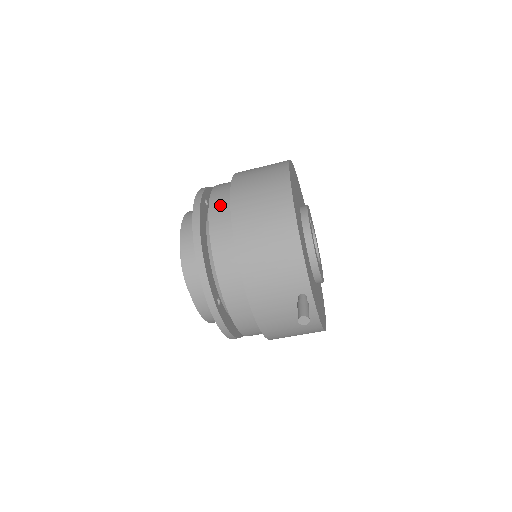
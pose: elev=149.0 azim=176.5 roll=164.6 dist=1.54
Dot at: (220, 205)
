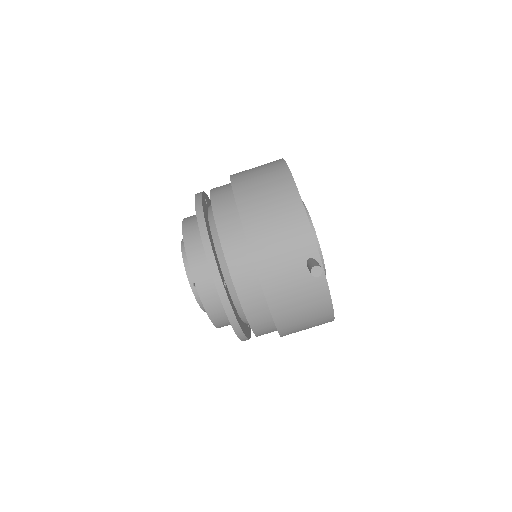
Dot at: (221, 193)
